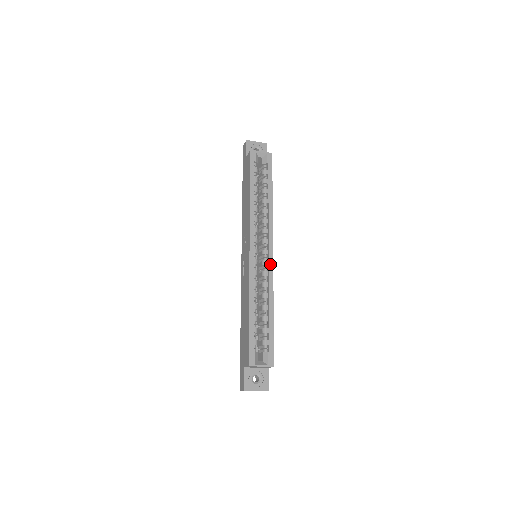
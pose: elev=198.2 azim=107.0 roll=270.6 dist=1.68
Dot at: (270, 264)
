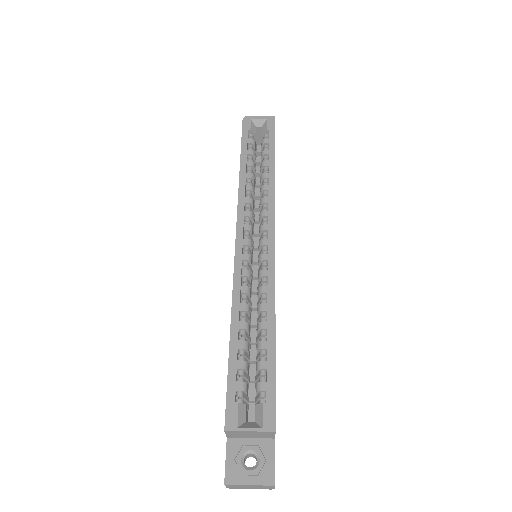
Dot at: (270, 258)
